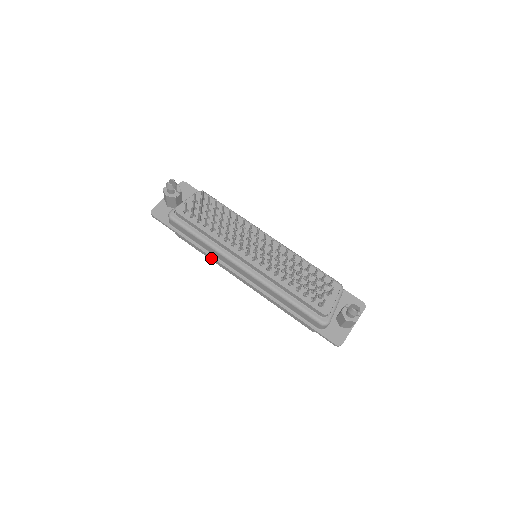
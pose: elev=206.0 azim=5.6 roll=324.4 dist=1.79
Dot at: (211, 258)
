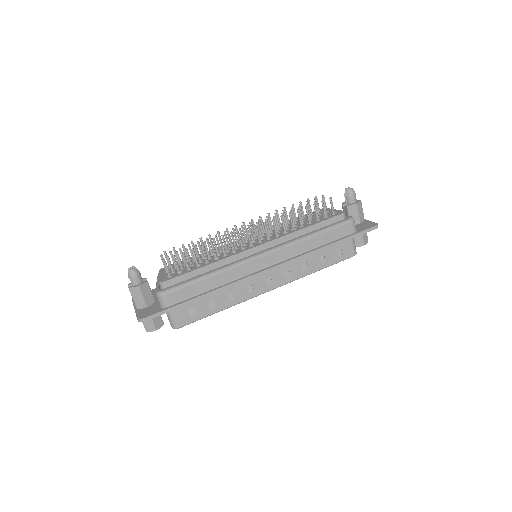
Dot at: occluded
